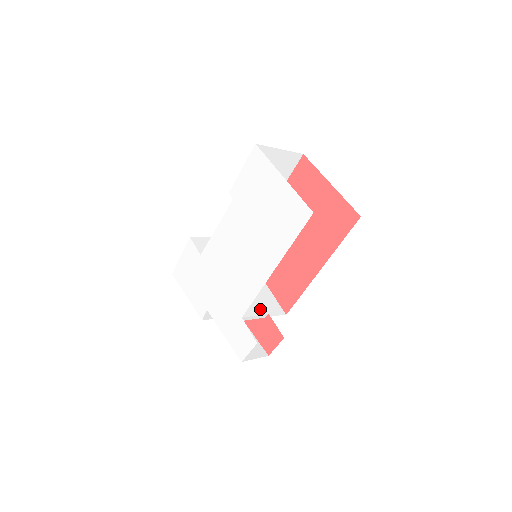
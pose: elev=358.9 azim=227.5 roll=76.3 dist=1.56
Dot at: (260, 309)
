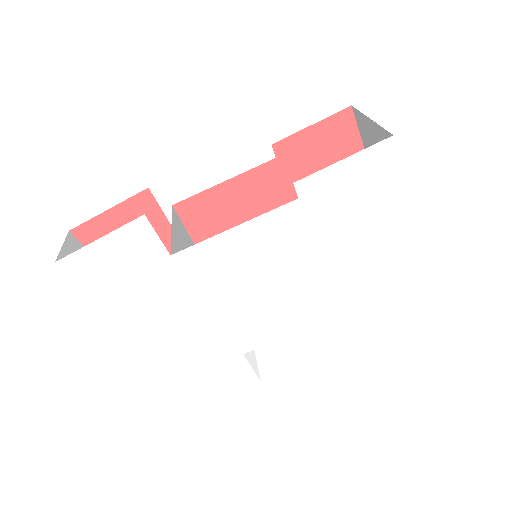
Dot at: occluded
